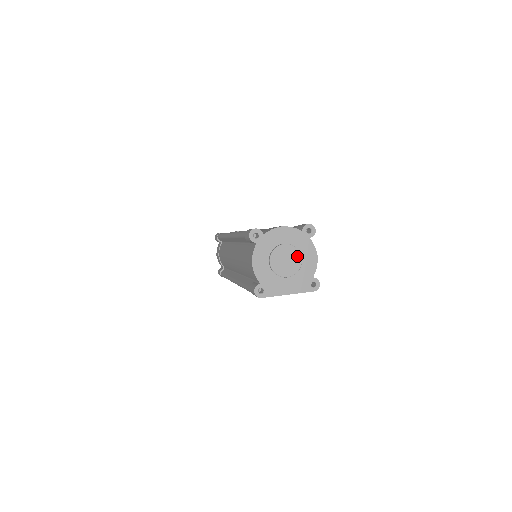
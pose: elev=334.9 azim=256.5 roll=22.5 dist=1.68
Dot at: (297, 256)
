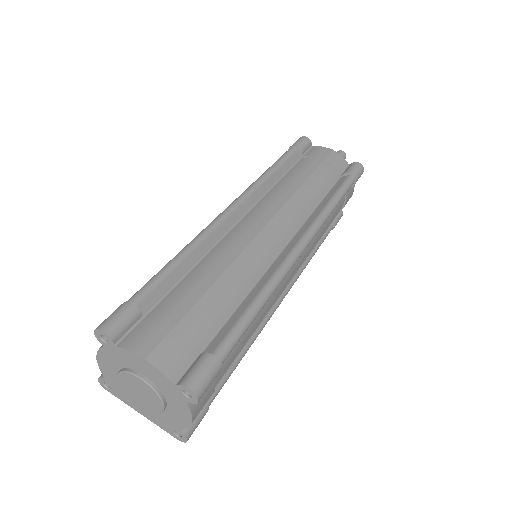
Dot at: (157, 401)
